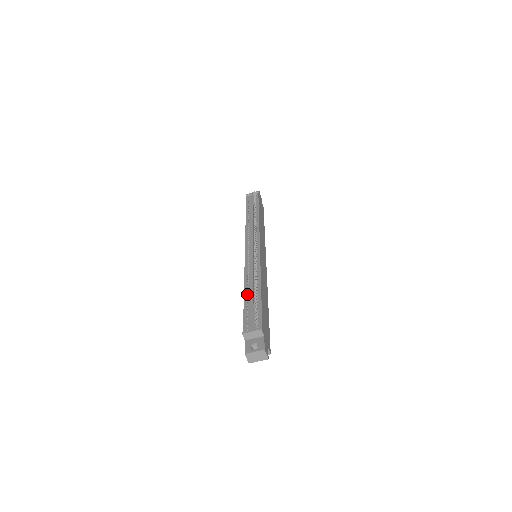
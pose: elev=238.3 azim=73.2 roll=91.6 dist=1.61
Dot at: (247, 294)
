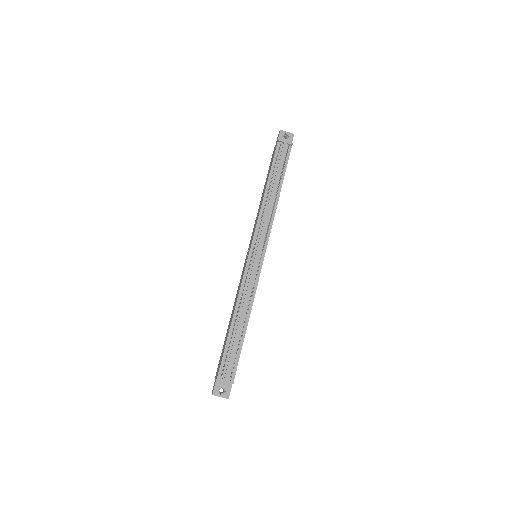
Dot at: (234, 326)
